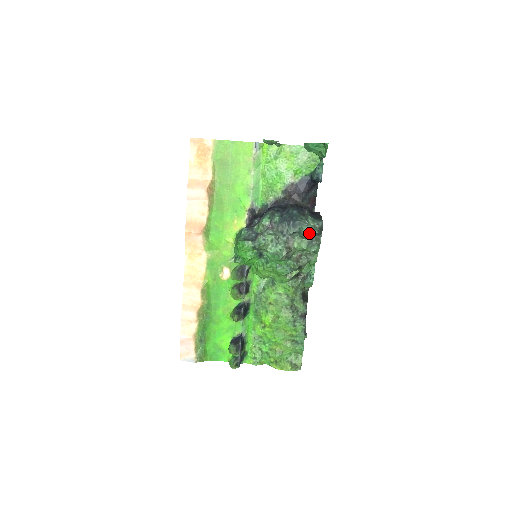
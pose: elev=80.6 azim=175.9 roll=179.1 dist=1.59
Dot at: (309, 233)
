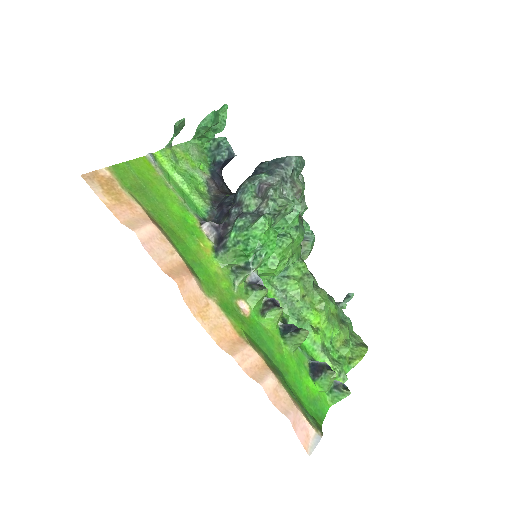
Dot at: (302, 163)
